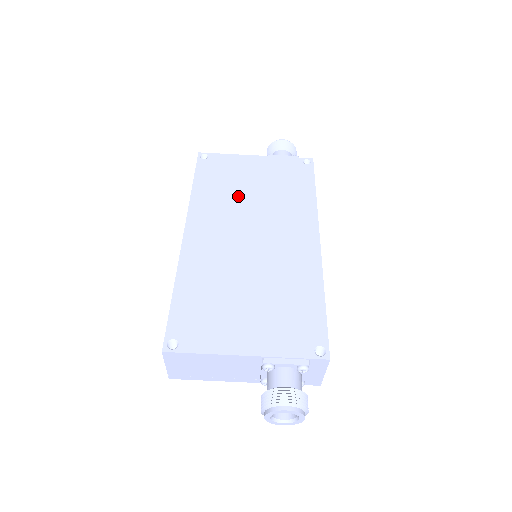
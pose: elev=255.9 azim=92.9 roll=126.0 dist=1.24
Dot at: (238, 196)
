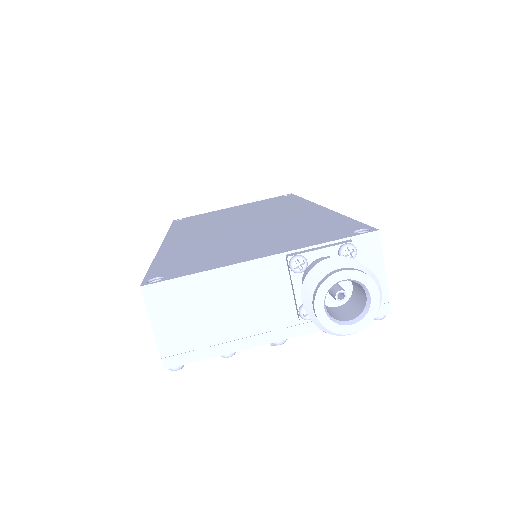
Dot at: (220, 219)
